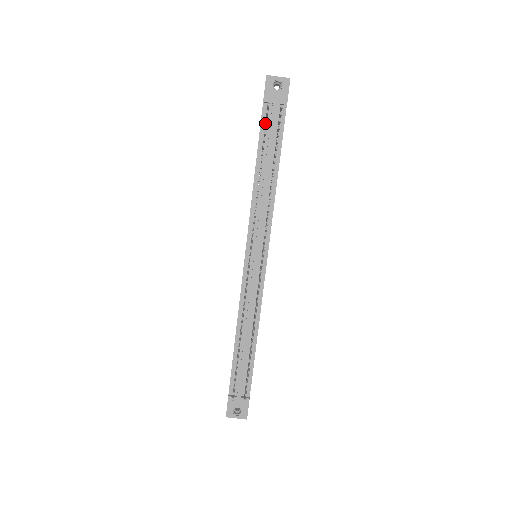
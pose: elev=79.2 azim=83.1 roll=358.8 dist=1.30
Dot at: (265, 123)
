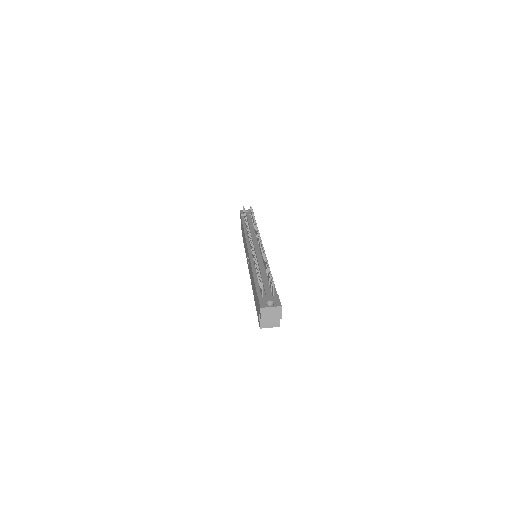
Dot at: (244, 219)
